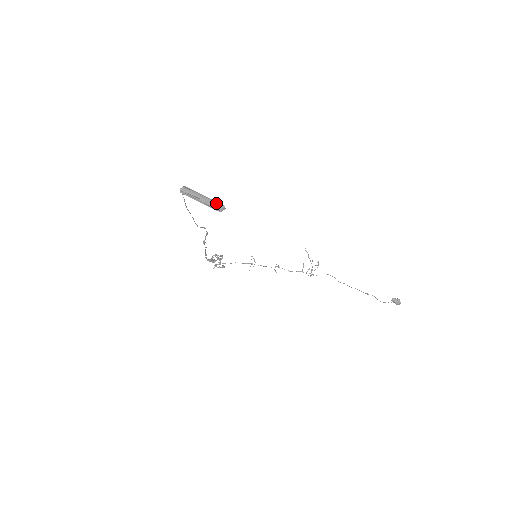
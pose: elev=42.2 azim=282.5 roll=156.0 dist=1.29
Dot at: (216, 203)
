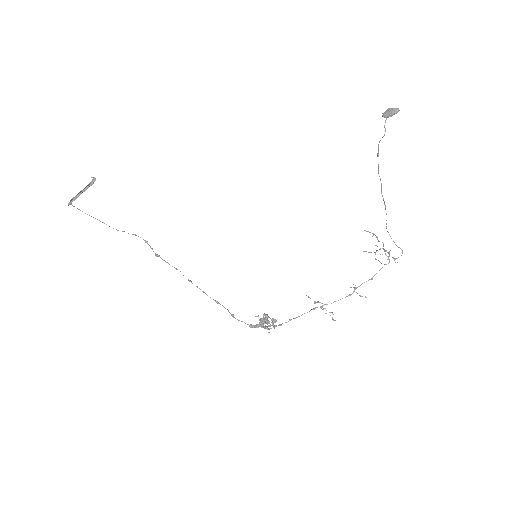
Dot at: (91, 185)
